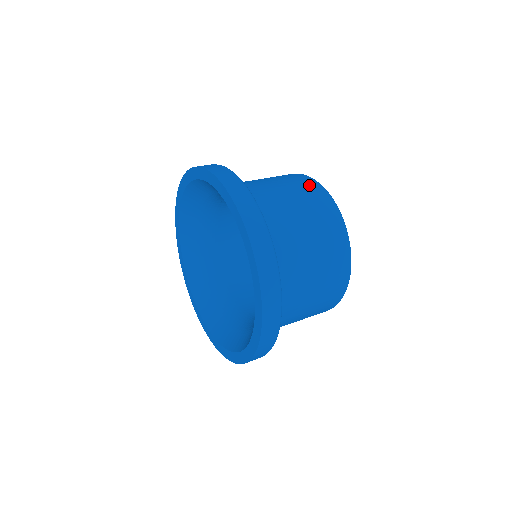
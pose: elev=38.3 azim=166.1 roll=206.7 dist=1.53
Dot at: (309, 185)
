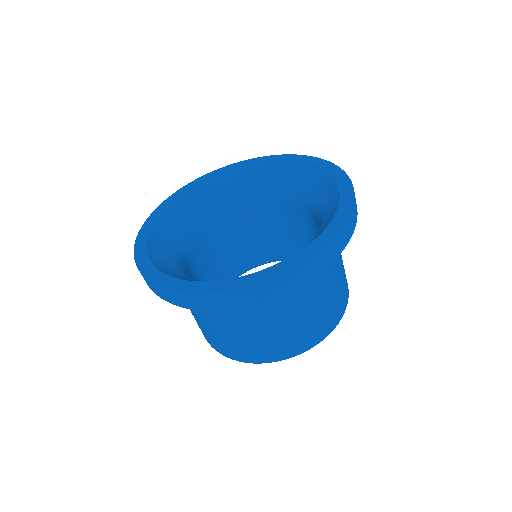
Dot at: occluded
